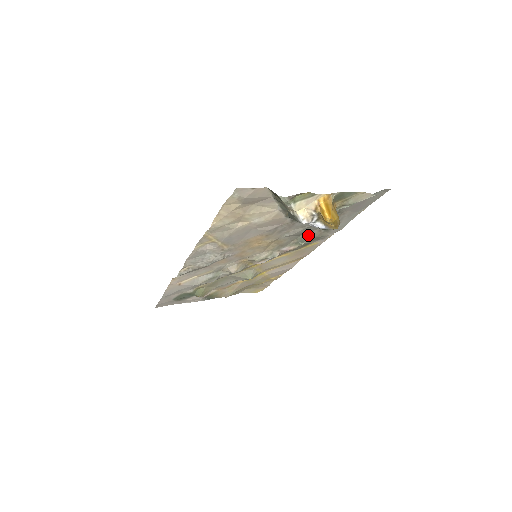
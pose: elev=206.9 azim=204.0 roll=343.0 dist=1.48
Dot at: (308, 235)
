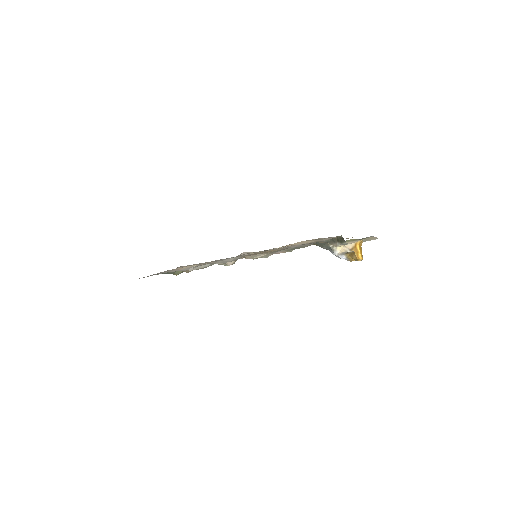
Dot at: (301, 246)
